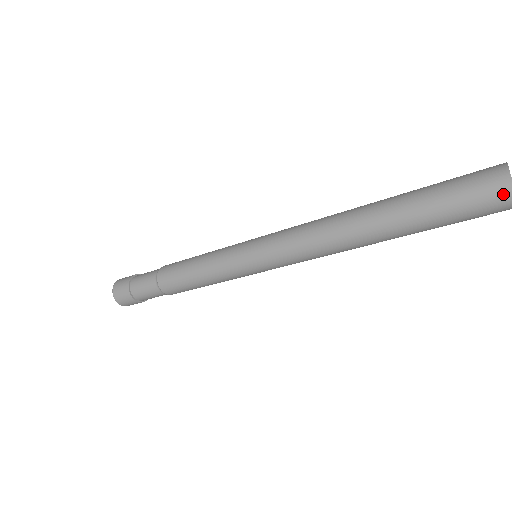
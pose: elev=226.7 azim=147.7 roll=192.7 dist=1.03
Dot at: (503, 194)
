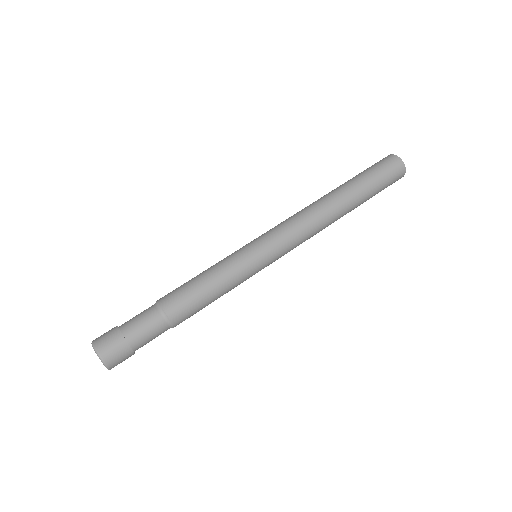
Dot at: (402, 173)
